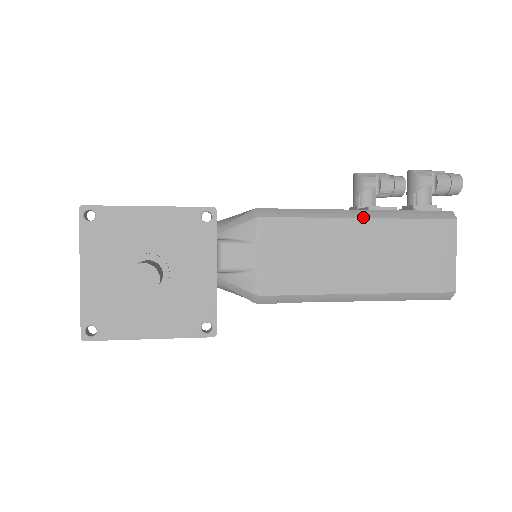
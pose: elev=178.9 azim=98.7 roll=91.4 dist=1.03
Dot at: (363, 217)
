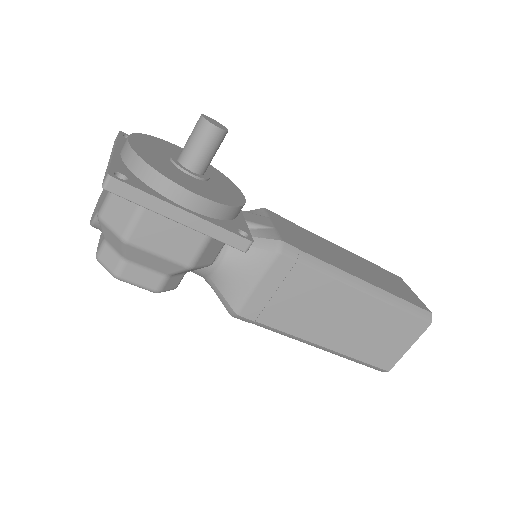
Dot at: (339, 246)
